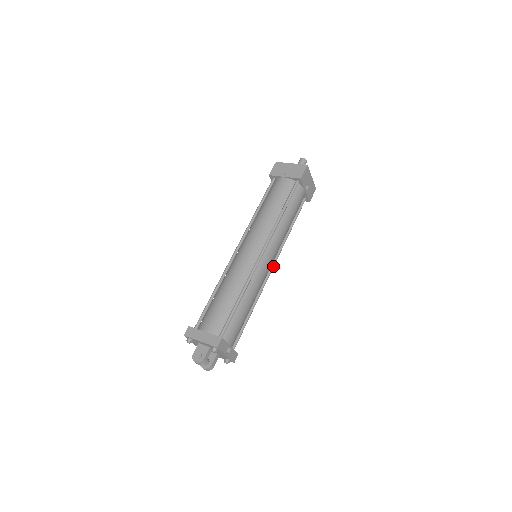
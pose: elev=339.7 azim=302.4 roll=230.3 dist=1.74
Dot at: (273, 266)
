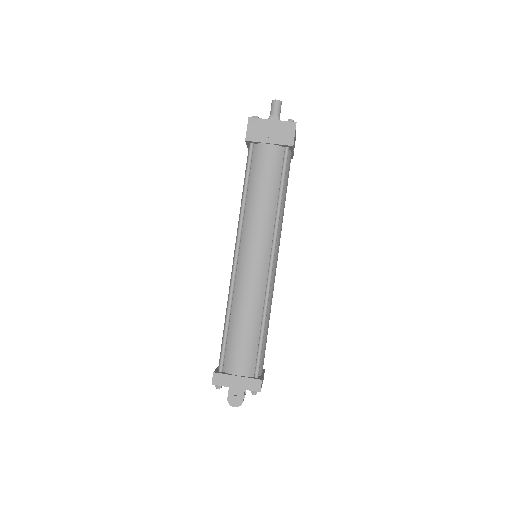
Dot at: occluded
